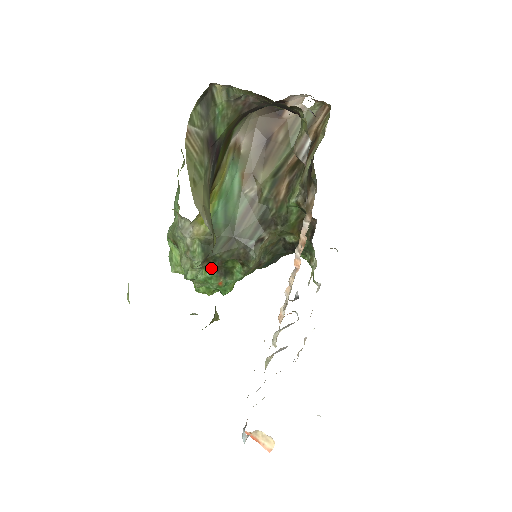
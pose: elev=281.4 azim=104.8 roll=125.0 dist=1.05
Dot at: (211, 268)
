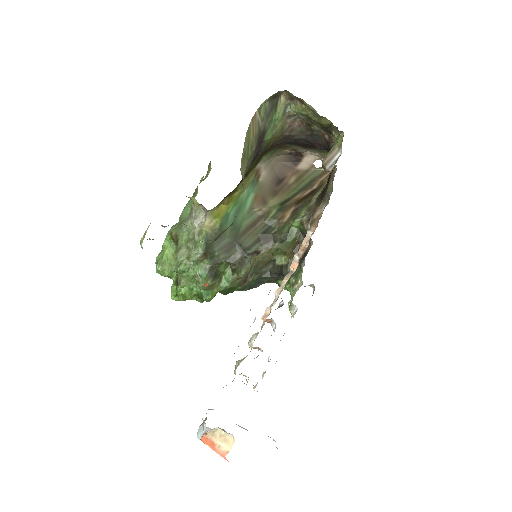
Dot at: (205, 265)
